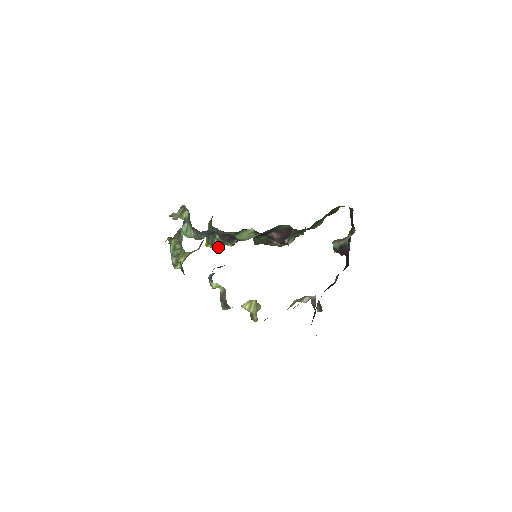
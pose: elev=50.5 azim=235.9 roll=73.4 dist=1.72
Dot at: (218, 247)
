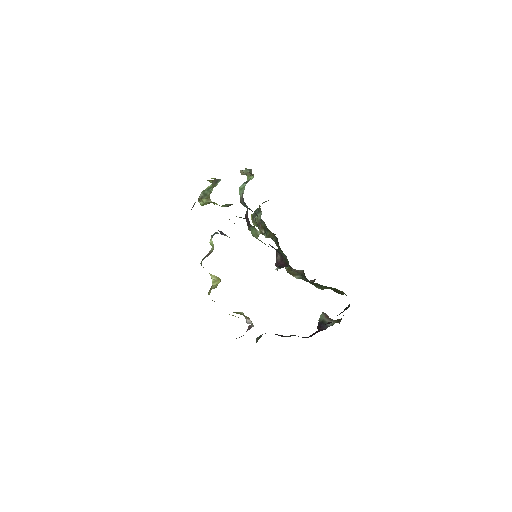
Dot at: (253, 224)
